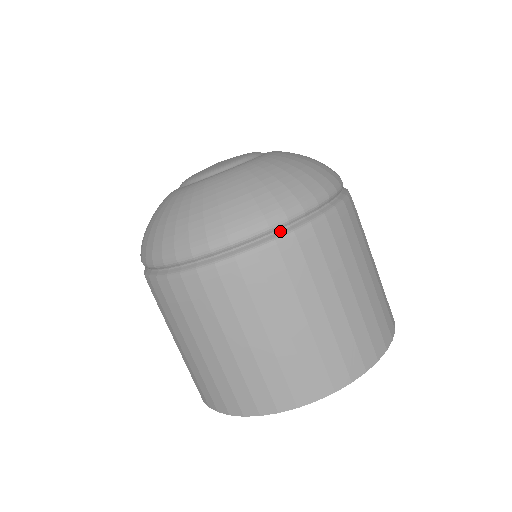
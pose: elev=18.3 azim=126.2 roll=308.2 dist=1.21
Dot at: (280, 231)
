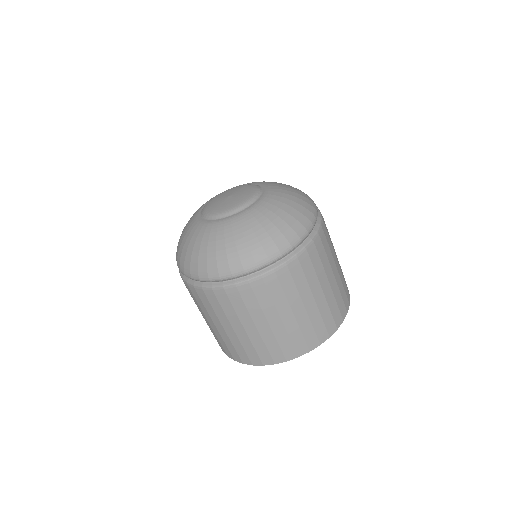
Dot at: (297, 248)
